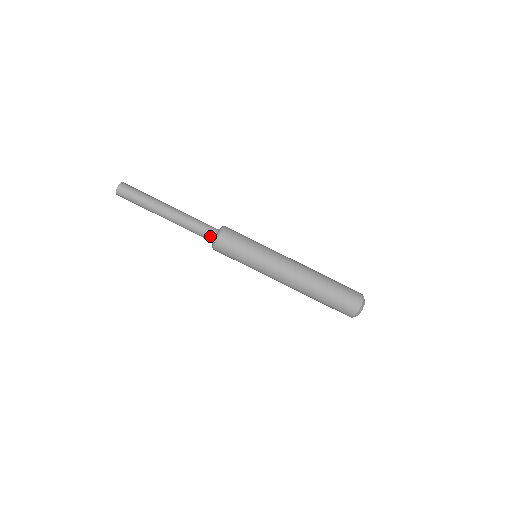
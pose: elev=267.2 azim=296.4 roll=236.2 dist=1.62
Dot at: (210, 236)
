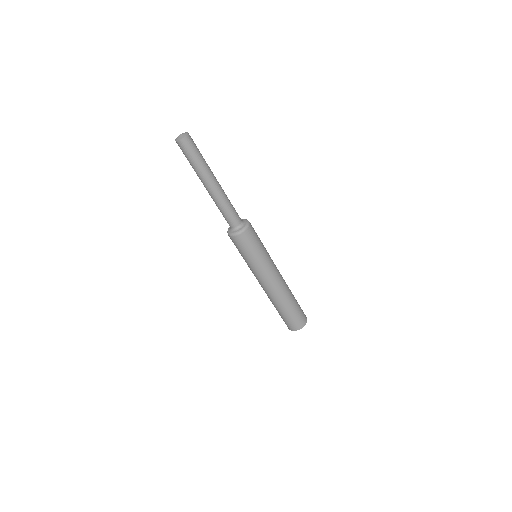
Dot at: (232, 226)
